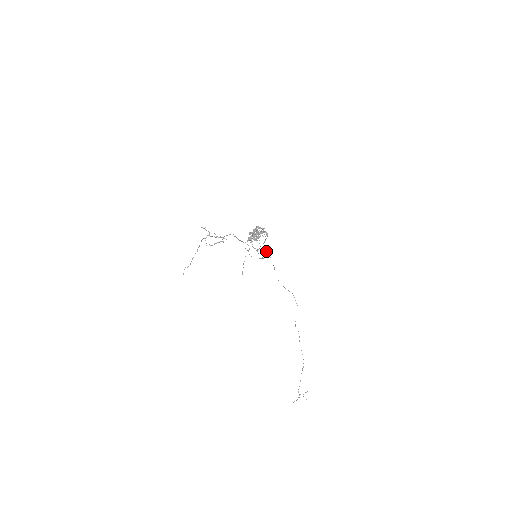
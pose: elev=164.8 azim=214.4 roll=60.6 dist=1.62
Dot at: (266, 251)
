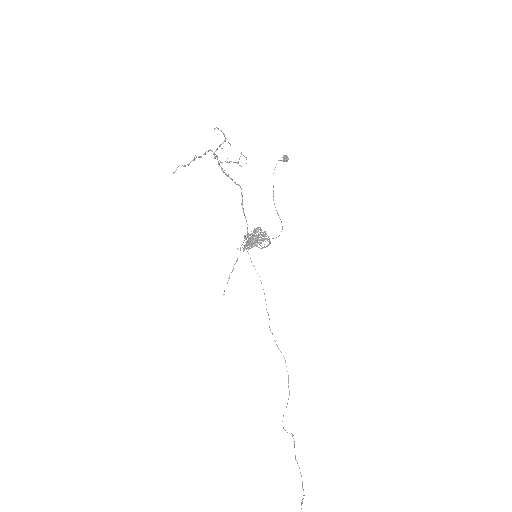
Dot at: occluded
